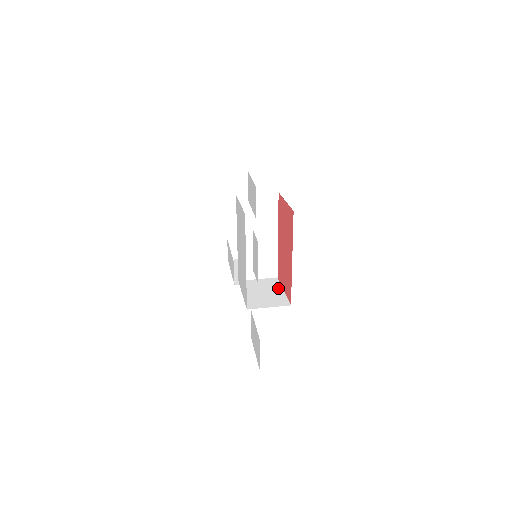
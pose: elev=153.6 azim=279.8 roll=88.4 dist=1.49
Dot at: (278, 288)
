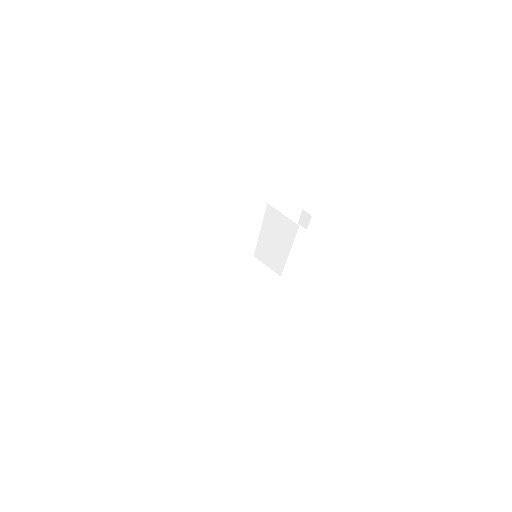
Dot at: (265, 286)
